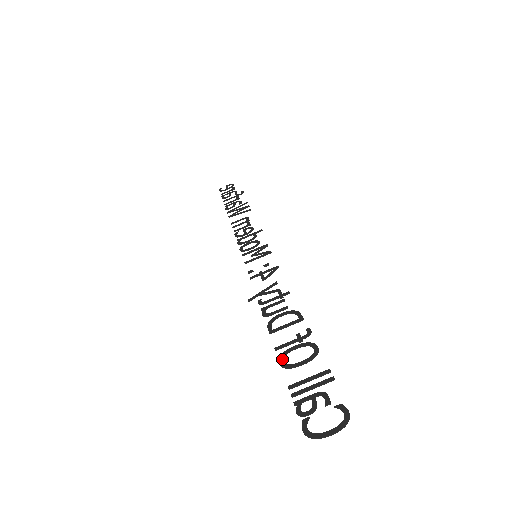
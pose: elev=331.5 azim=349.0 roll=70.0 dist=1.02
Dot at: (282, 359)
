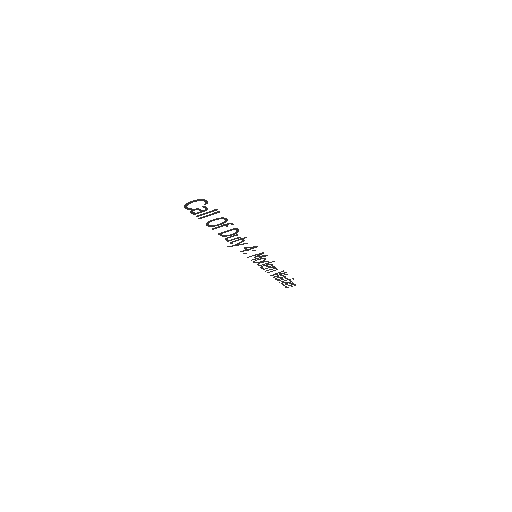
Dot at: (210, 225)
